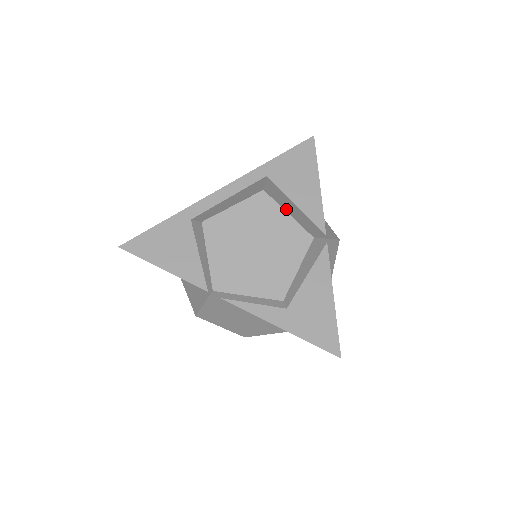
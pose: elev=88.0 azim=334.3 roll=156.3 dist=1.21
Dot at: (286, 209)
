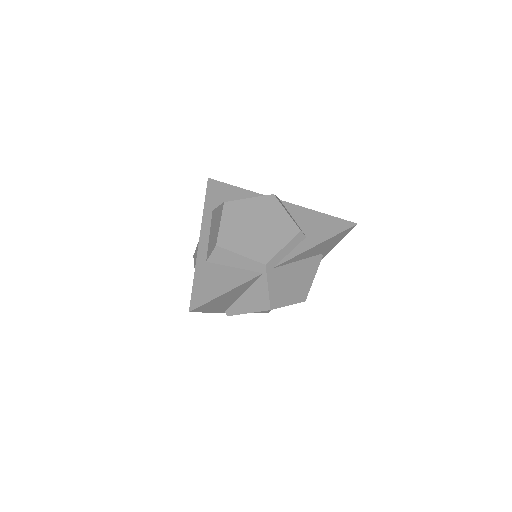
Dot at: (245, 200)
